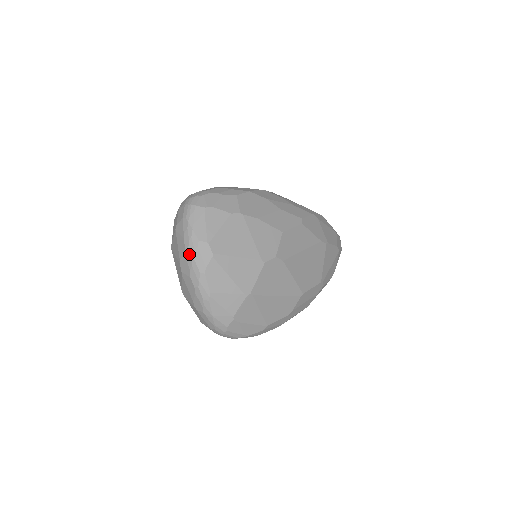
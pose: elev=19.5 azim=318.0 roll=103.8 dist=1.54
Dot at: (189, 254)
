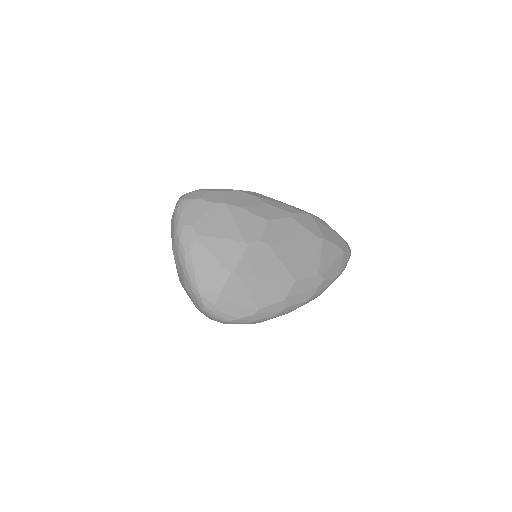
Dot at: (177, 237)
